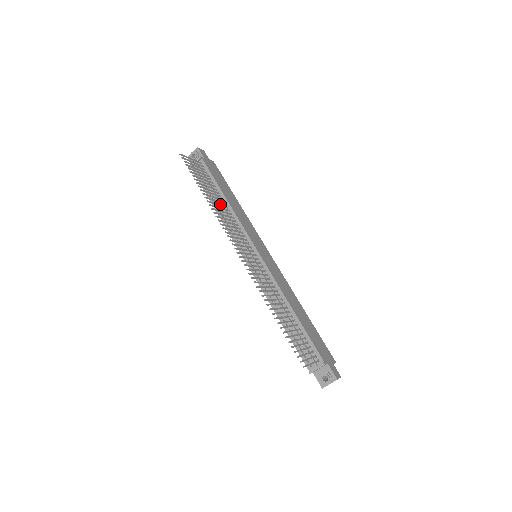
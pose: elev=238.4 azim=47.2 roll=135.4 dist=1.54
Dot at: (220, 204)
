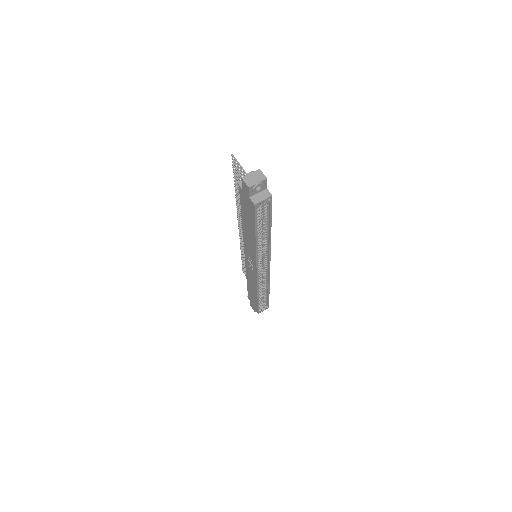
Dot at: occluded
